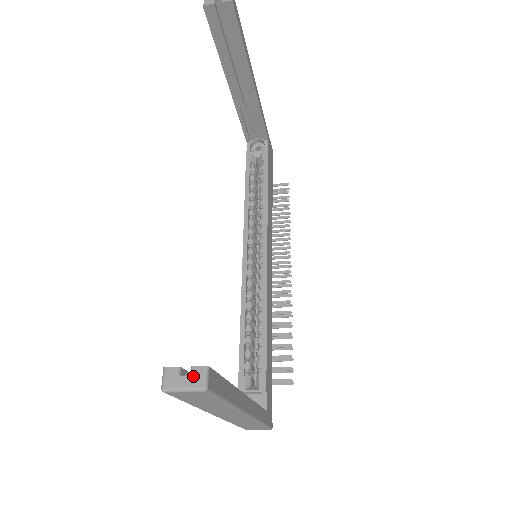
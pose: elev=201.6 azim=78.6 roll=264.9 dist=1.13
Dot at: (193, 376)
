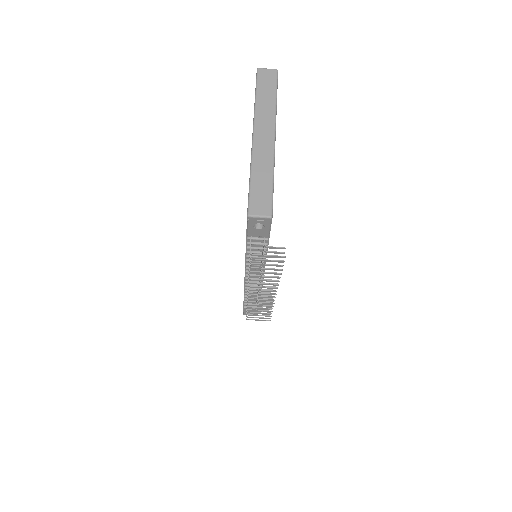
Dot at: occluded
